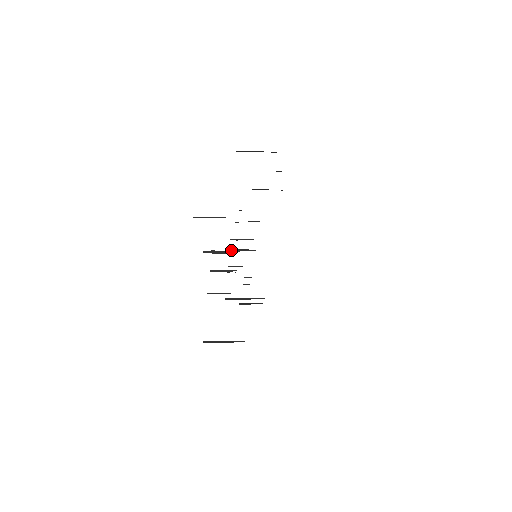
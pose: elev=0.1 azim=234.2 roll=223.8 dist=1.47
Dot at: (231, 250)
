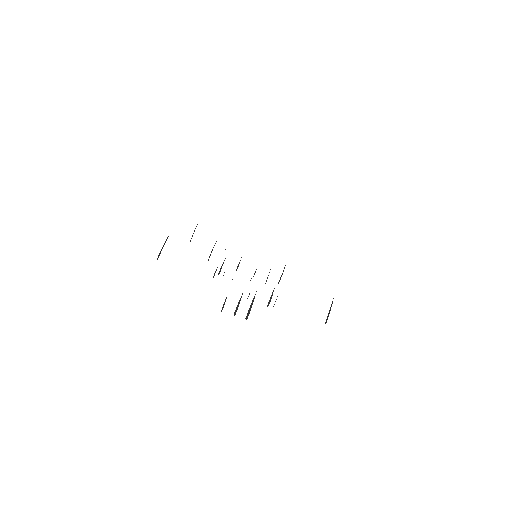
Dot at: occluded
